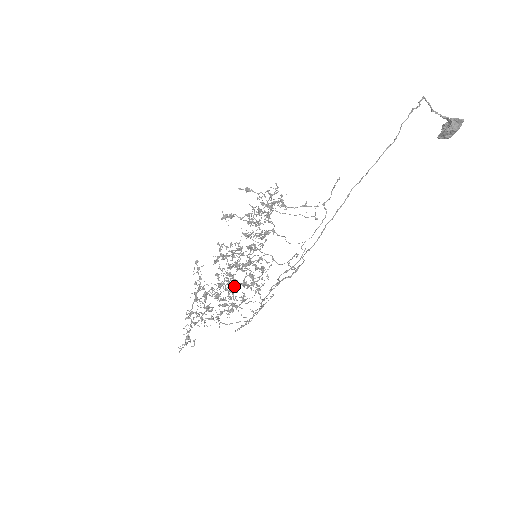
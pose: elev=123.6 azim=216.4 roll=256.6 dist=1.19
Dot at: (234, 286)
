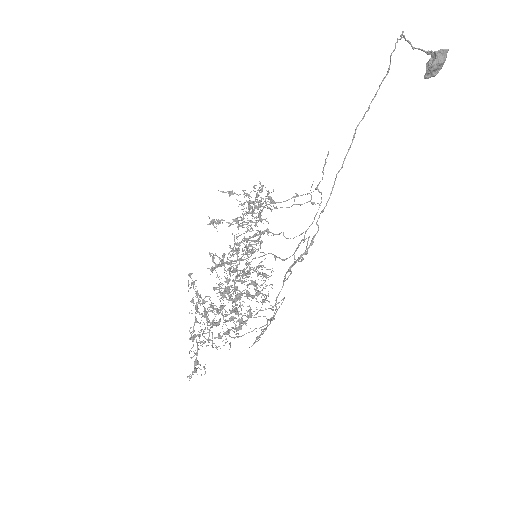
Dot at: (237, 296)
